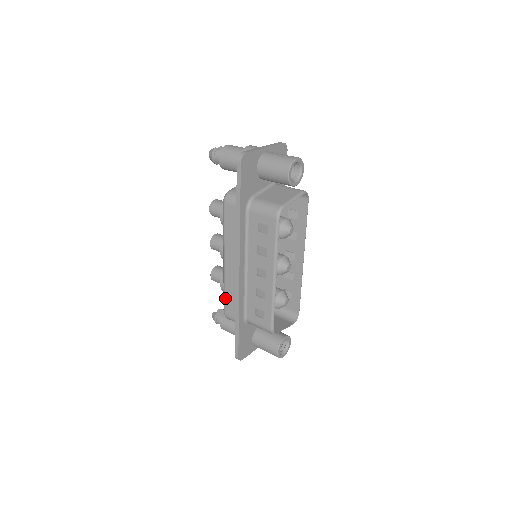
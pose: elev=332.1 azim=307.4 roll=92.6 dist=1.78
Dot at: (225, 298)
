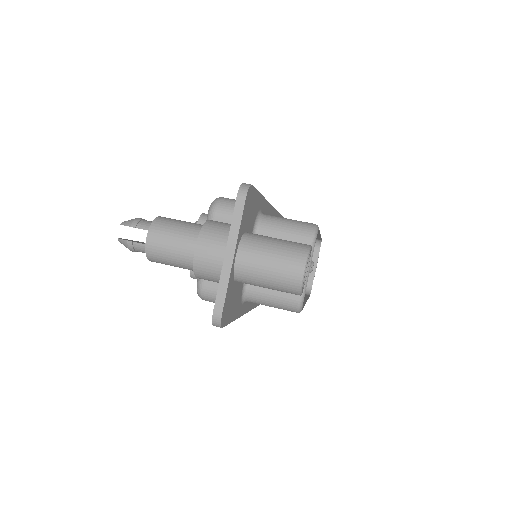
Dot at: occluded
